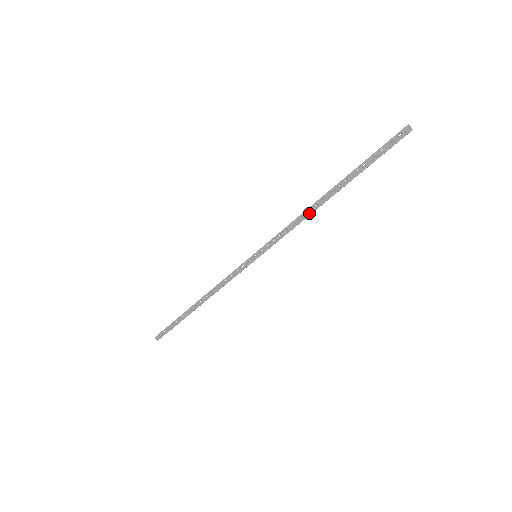
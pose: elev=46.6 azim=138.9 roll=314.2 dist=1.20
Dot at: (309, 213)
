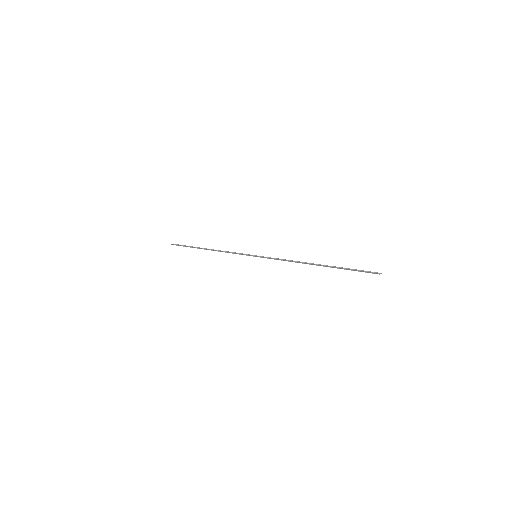
Dot at: (300, 262)
